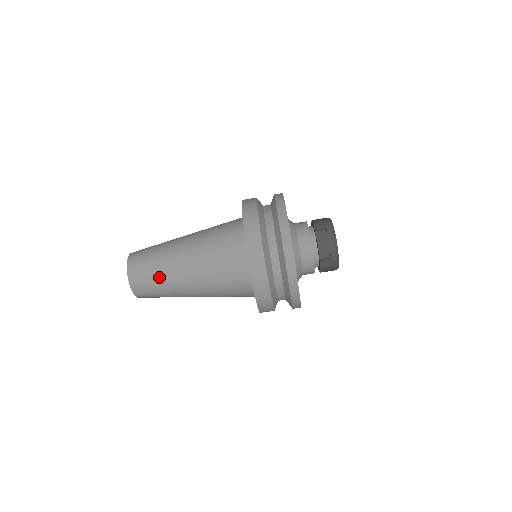
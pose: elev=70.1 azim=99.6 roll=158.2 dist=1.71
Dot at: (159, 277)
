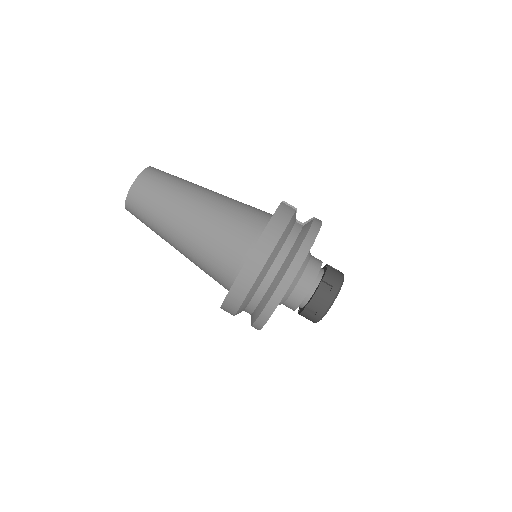
Dot at: (156, 213)
